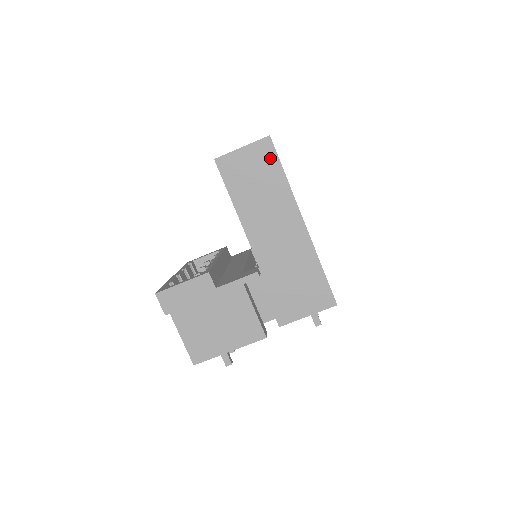
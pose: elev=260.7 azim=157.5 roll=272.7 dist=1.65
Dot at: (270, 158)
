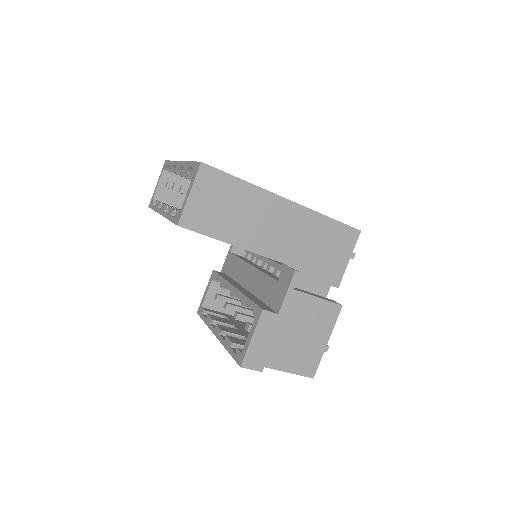
Dot at: (219, 179)
